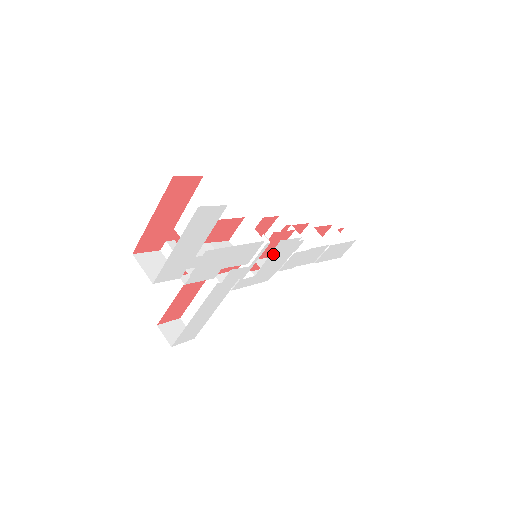
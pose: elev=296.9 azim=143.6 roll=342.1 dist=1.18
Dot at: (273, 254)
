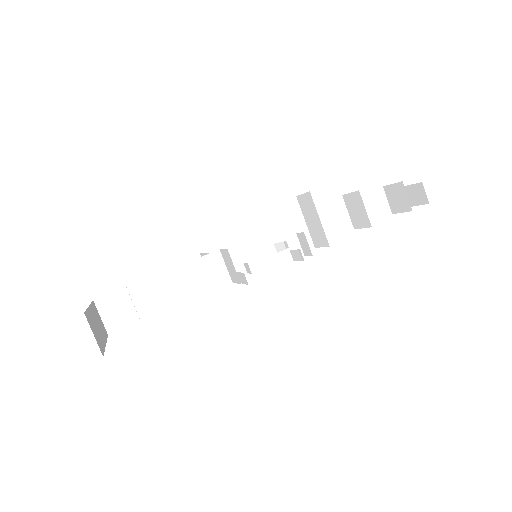
Dot at: occluded
